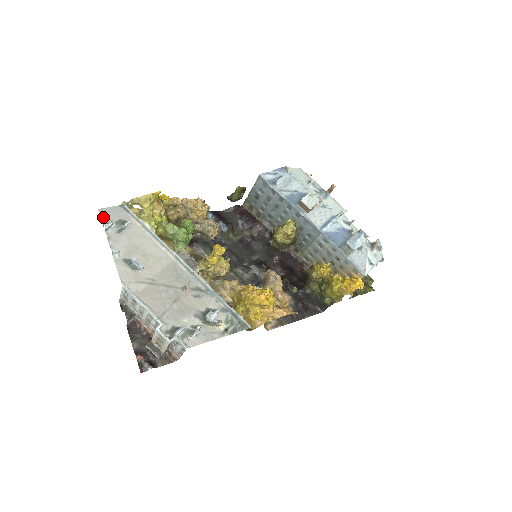
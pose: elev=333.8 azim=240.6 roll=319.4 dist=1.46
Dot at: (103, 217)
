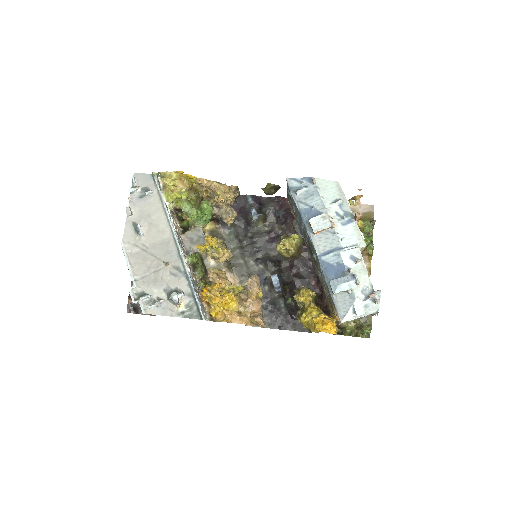
Dot at: (133, 181)
